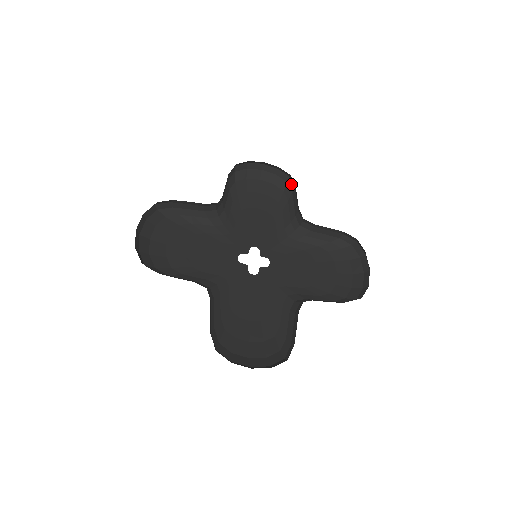
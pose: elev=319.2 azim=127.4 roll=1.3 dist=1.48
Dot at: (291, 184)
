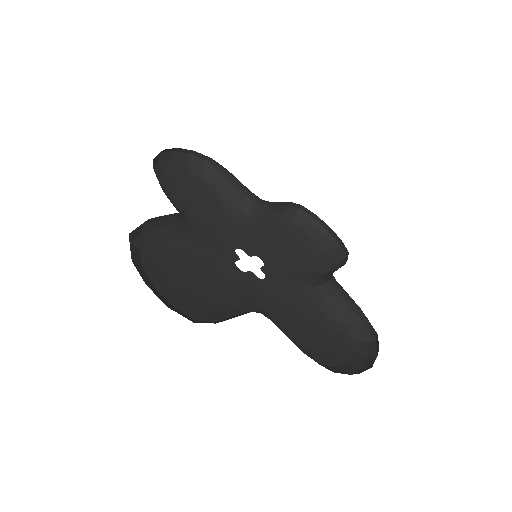
Dot at: (211, 168)
